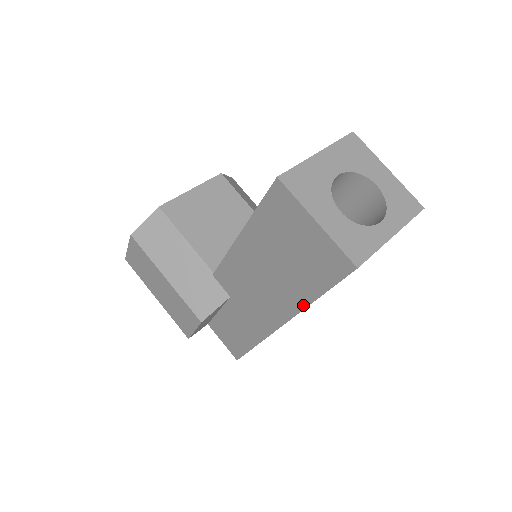
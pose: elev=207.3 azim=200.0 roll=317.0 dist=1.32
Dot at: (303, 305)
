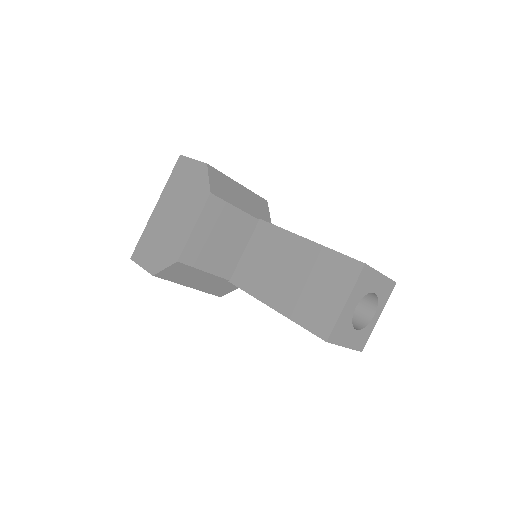
Dot at: occluded
